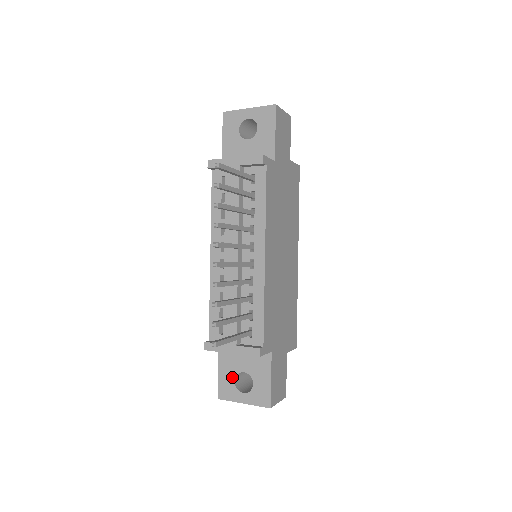
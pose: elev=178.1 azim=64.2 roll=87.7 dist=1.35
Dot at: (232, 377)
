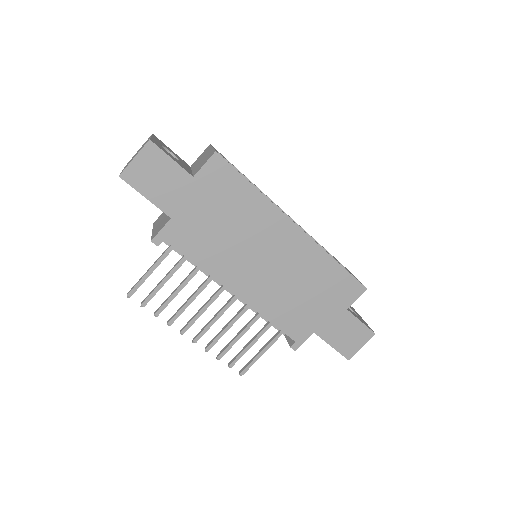
Dot at: occluded
